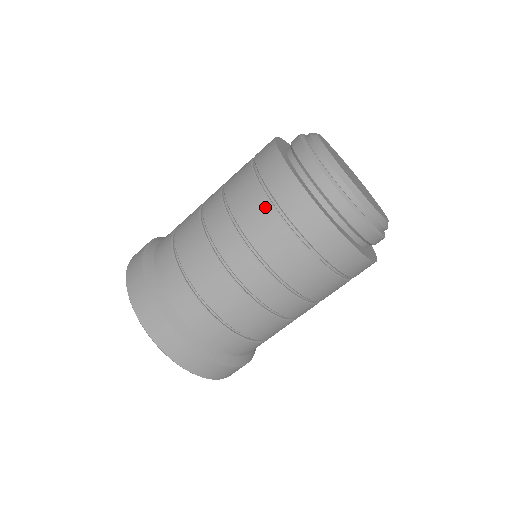
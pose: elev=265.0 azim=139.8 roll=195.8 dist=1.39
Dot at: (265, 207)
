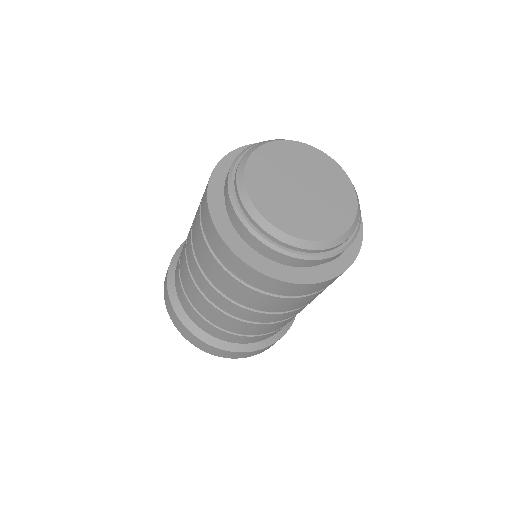
Dot at: (240, 286)
